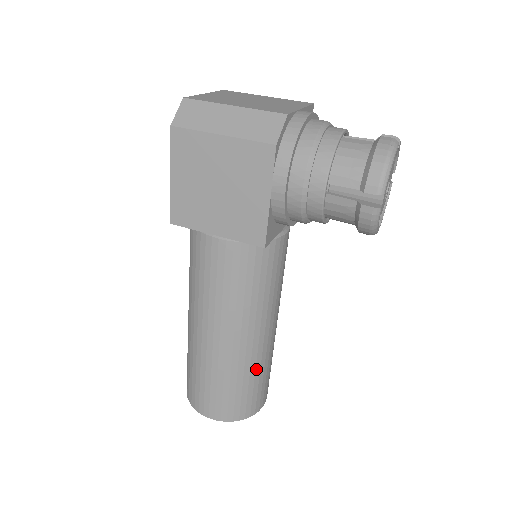
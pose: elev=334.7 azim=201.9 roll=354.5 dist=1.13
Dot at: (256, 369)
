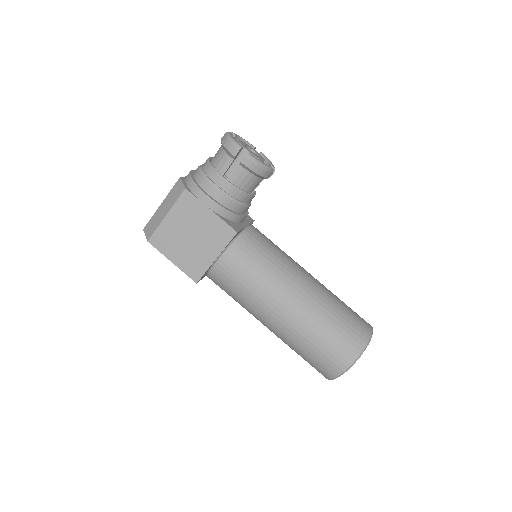
Dot at: (329, 306)
